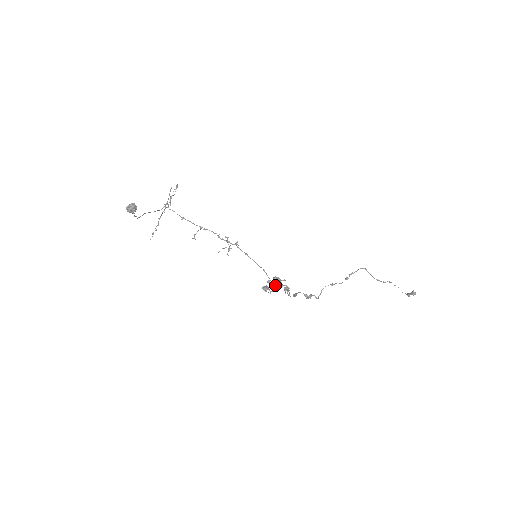
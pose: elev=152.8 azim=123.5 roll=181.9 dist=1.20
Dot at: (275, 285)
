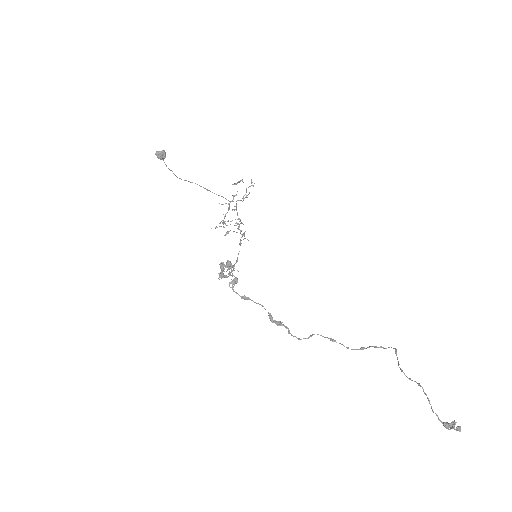
Dot at: (229, 274)
